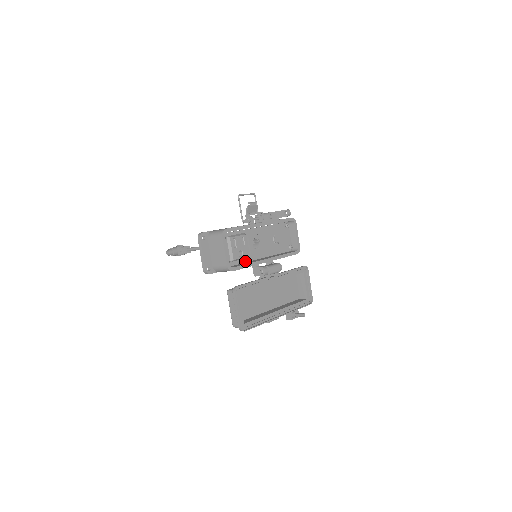
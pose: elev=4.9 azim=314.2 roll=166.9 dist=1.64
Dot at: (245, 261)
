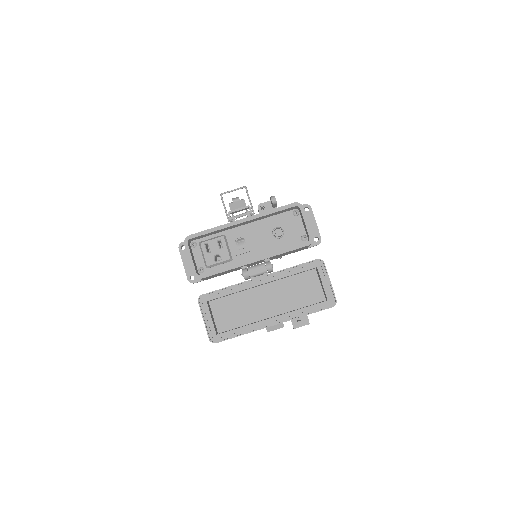
Dot at: (228, 265)
